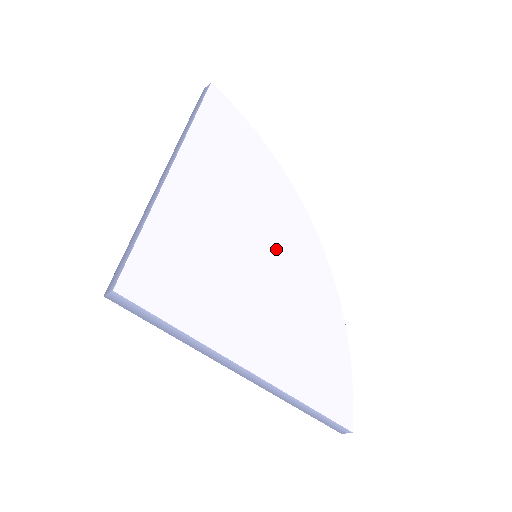
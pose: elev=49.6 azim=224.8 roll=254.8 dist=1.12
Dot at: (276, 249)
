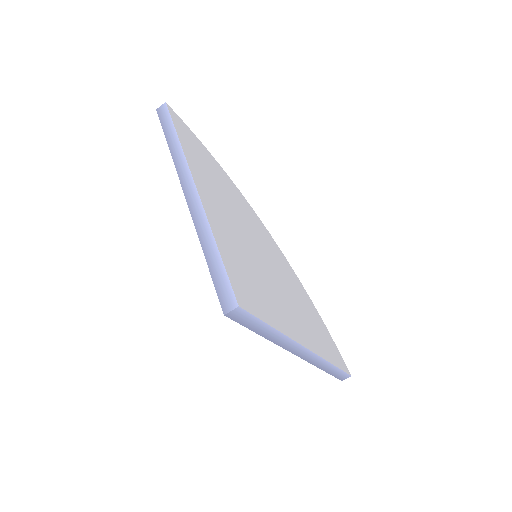
Dot at: (263, 247)
